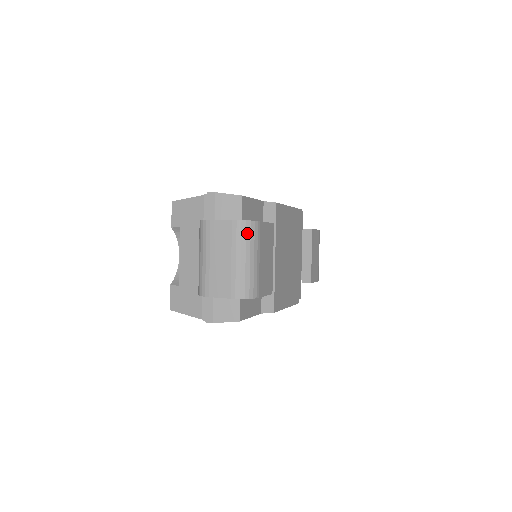
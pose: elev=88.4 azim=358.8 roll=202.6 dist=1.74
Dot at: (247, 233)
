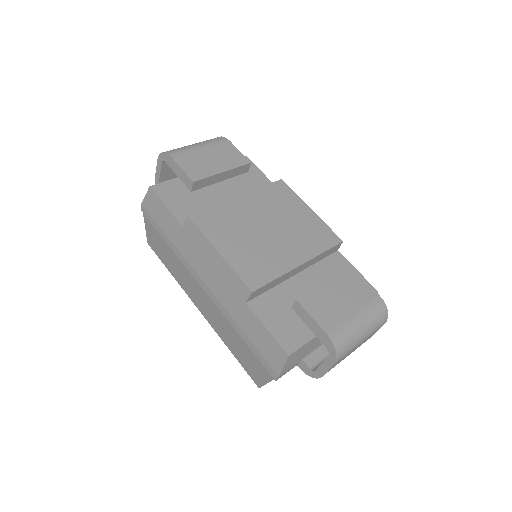
Dot at: (211, 139)
